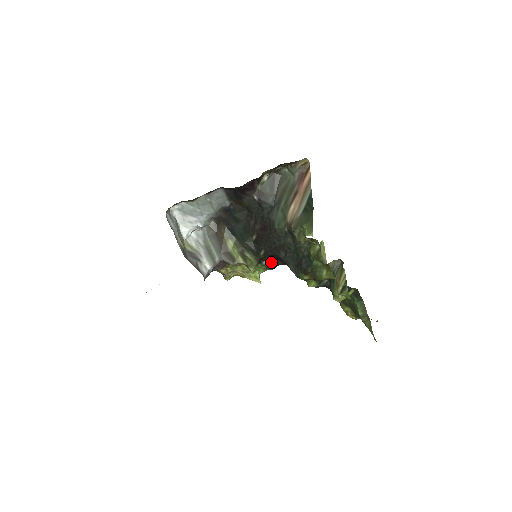
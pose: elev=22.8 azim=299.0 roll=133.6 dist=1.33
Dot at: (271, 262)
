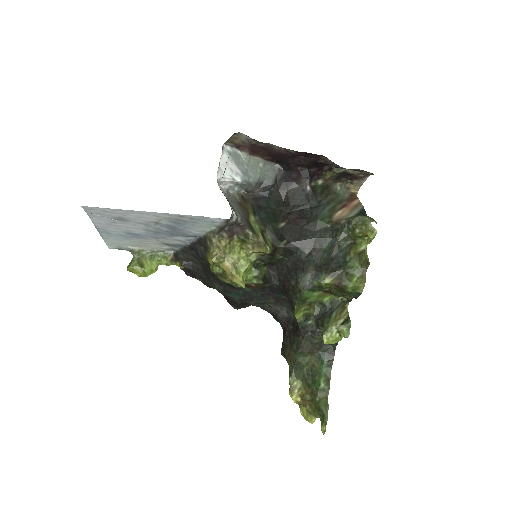
Dot at: (264, 273)
